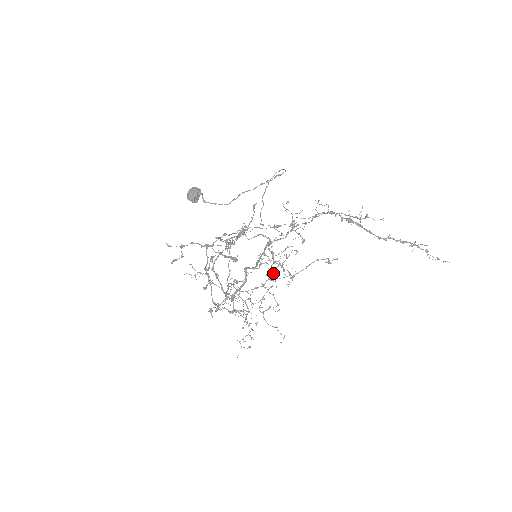
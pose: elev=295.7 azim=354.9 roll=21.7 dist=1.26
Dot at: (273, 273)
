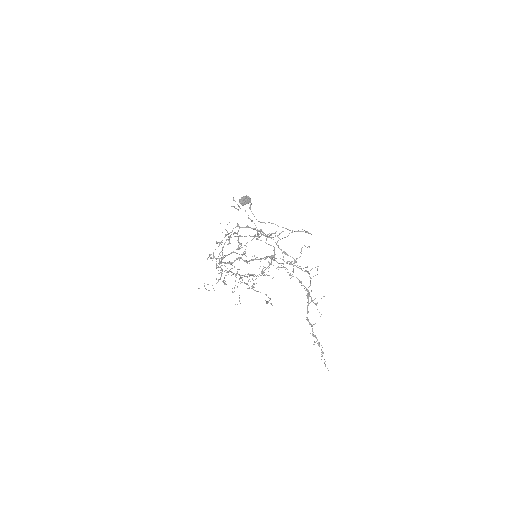
Dot at: occluded
